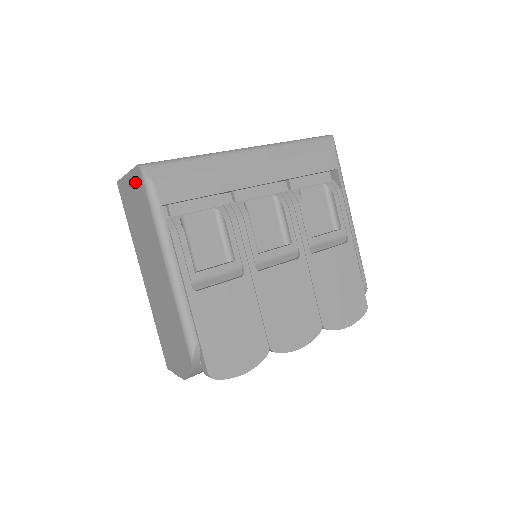
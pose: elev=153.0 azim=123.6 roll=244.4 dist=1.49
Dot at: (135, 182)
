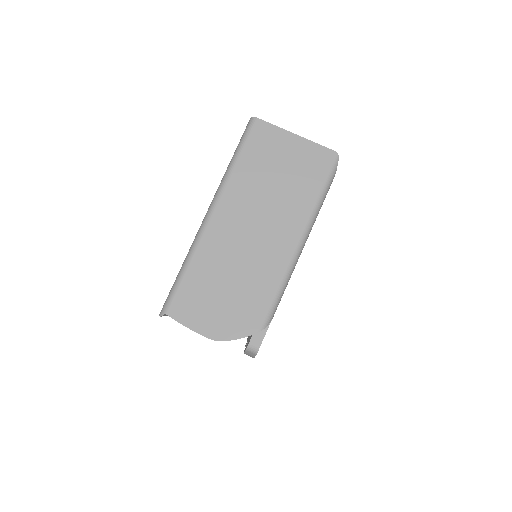
Dot at: (312, 154)
